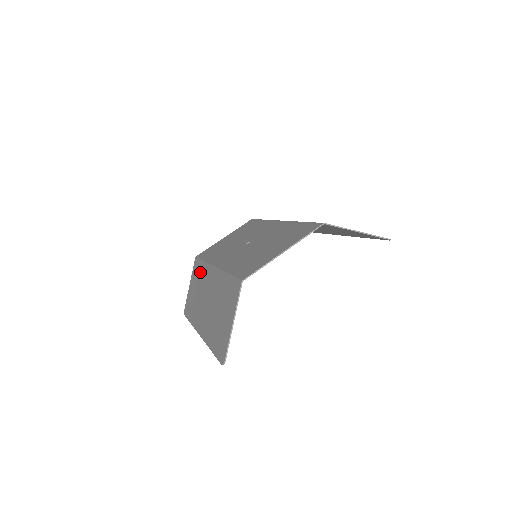
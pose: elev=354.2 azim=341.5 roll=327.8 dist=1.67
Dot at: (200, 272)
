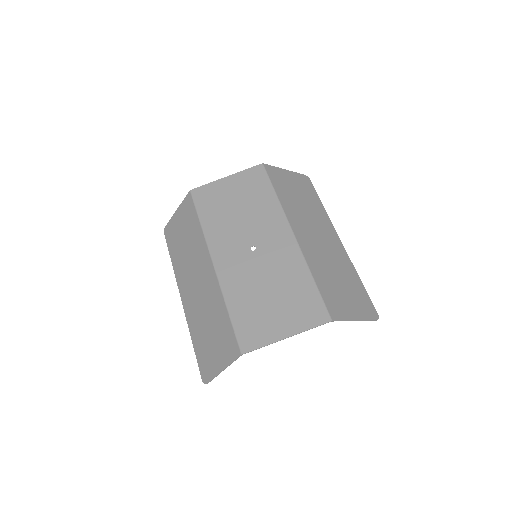
Dot at: (194, 229)
